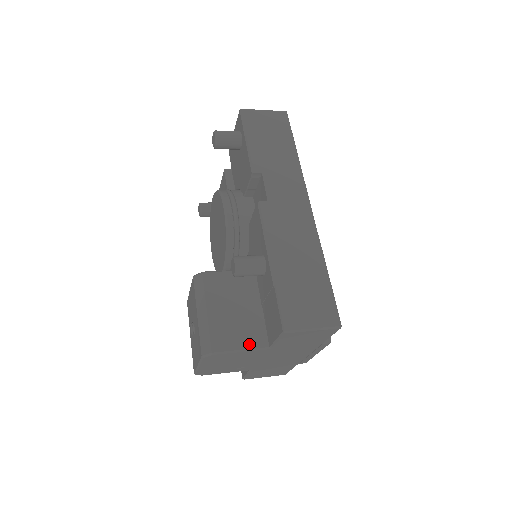
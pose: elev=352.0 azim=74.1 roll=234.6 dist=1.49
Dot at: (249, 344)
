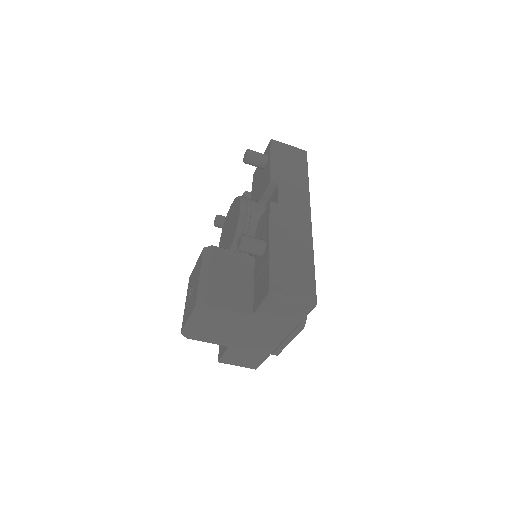
Dot at: (237, 307)
